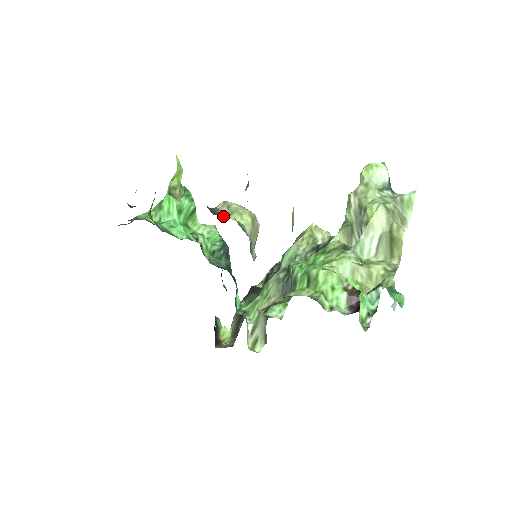
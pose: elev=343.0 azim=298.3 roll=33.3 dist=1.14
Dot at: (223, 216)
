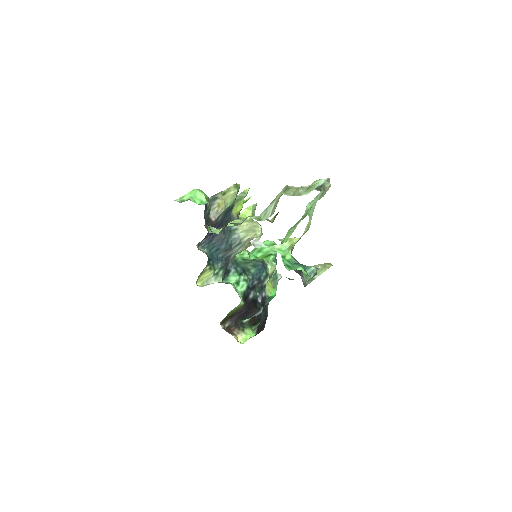
Dot at: occluded
